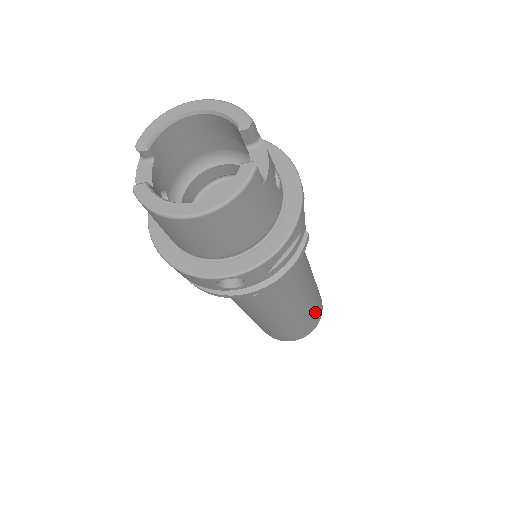
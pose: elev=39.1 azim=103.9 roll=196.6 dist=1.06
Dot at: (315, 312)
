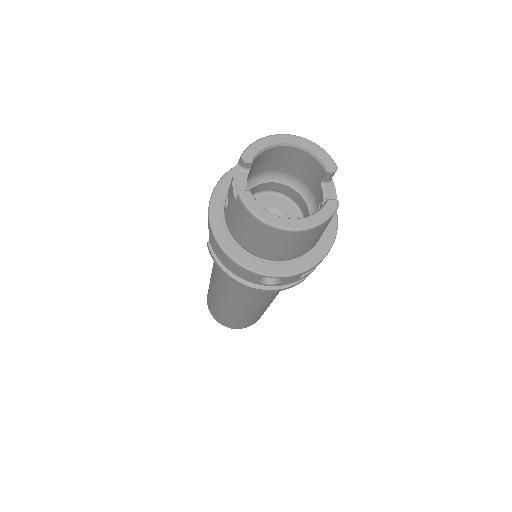
Dot at: occluded
